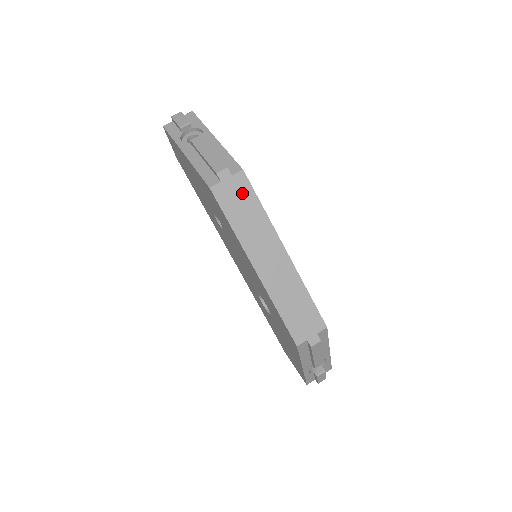
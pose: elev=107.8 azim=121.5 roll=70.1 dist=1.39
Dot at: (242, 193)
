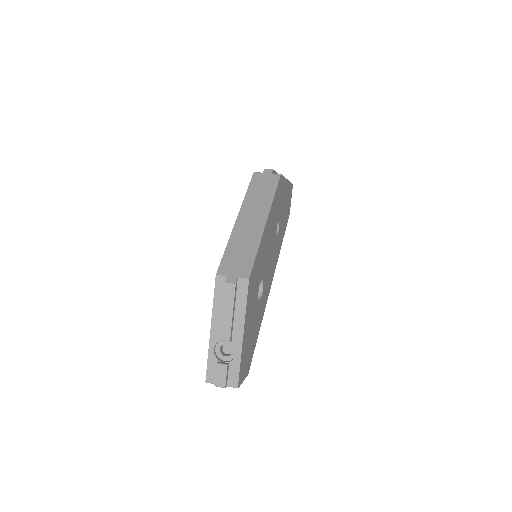
Dot at: (269, 182)
